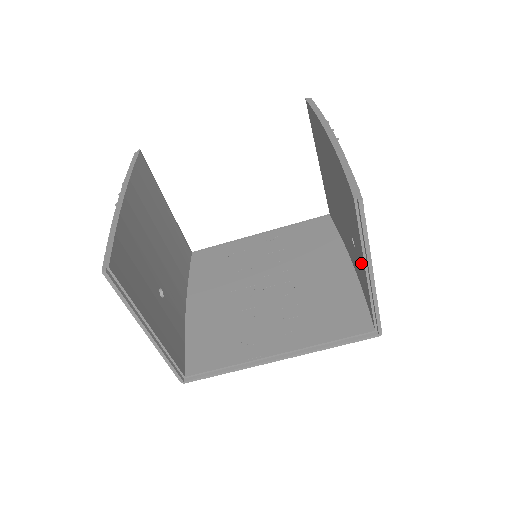
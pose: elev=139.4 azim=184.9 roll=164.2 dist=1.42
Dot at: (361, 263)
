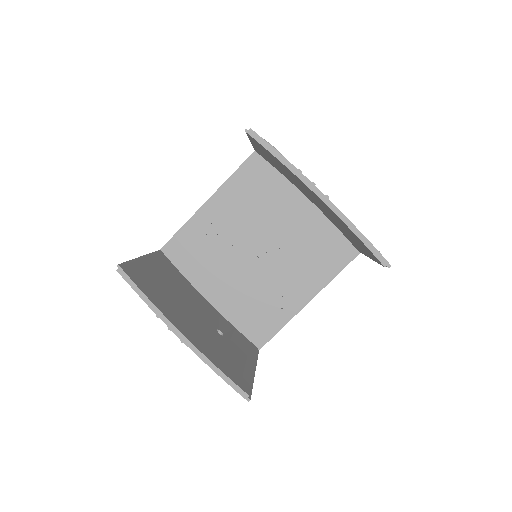
Dot at: (355, 243)
